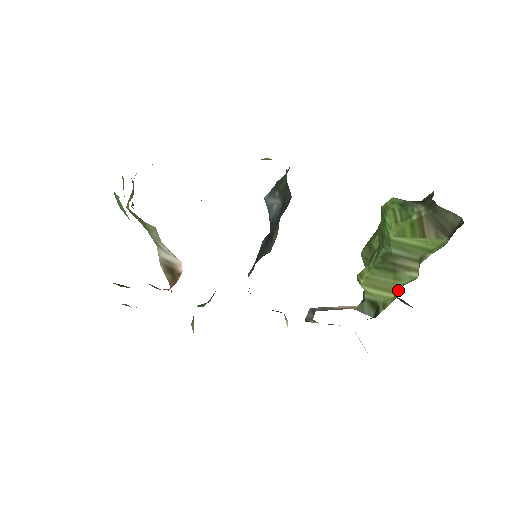
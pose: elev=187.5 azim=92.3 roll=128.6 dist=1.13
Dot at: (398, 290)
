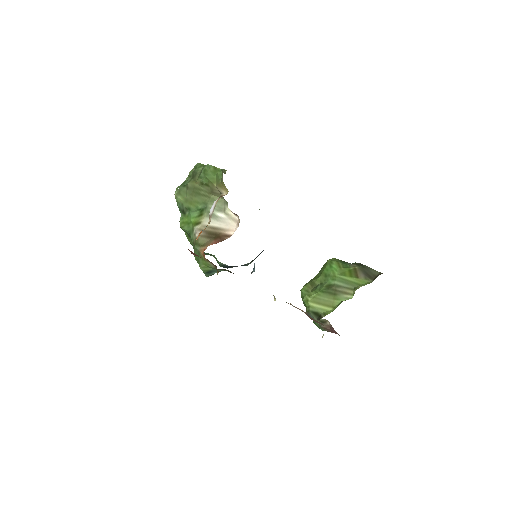
Dot at: (337, 305)
